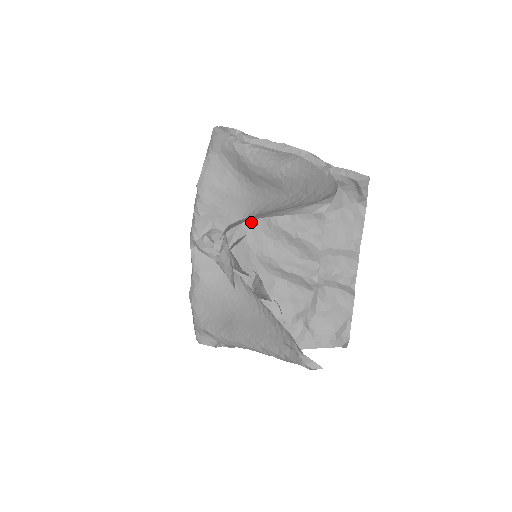
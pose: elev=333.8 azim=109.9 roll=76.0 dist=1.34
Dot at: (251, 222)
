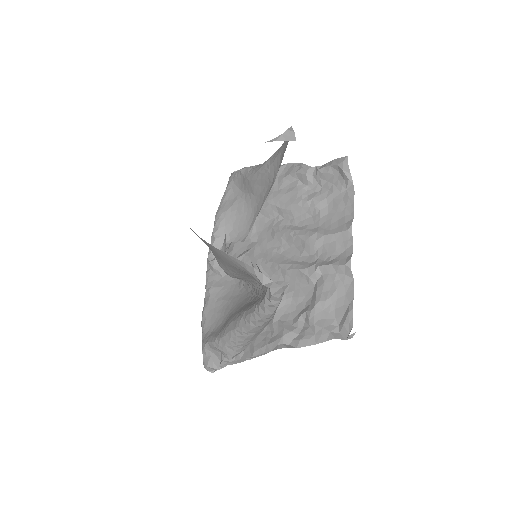
Dot at: (259, 238)
